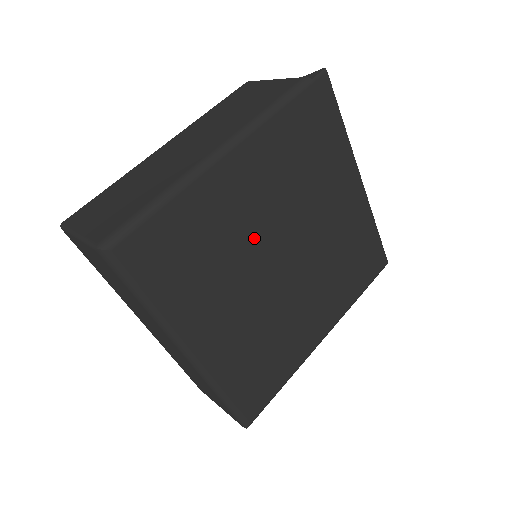
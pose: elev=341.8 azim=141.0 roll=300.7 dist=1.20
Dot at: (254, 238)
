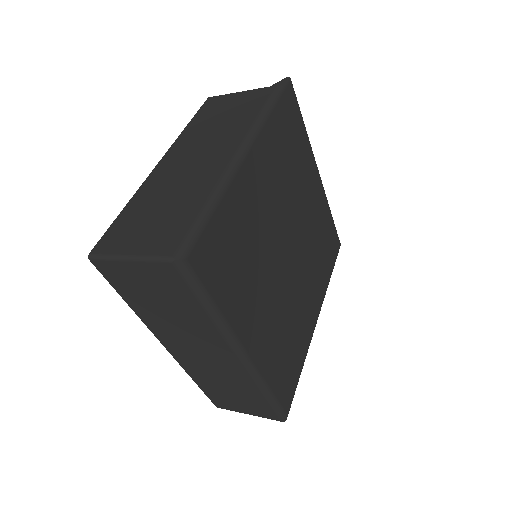
Dot at: (270, 234)
